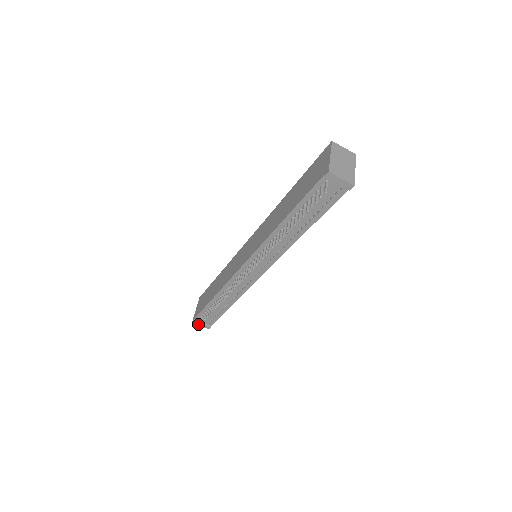
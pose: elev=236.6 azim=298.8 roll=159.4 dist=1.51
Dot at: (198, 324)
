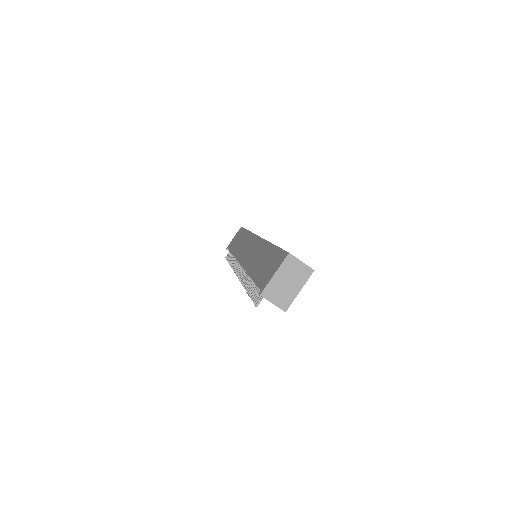
Dot at: (226, 256)
